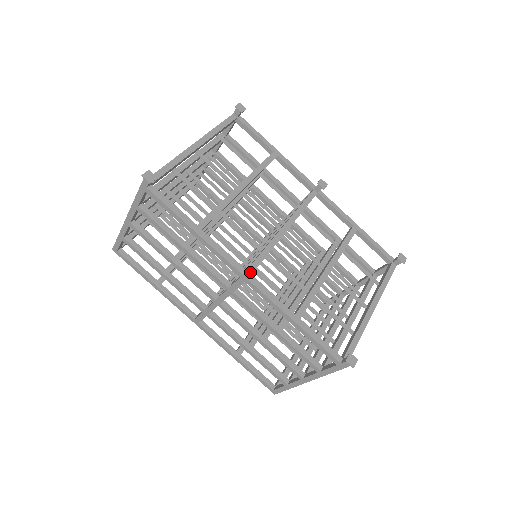
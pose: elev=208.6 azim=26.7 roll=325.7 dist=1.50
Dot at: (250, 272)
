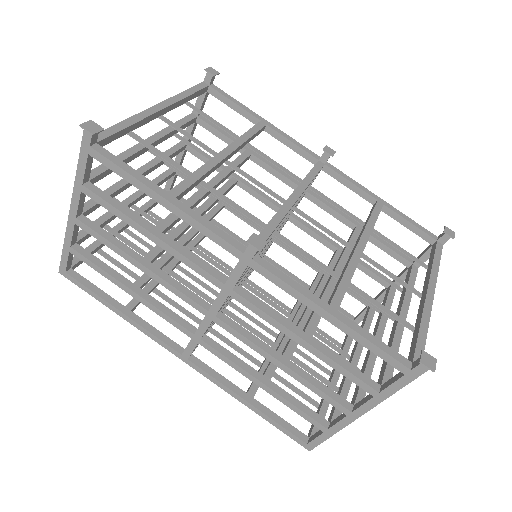
Dot at: (254, 244)
